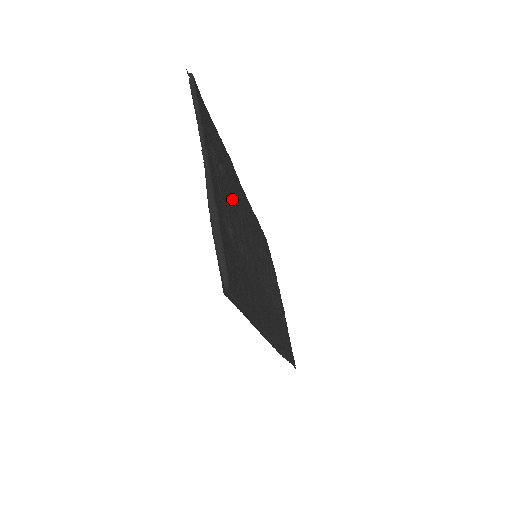
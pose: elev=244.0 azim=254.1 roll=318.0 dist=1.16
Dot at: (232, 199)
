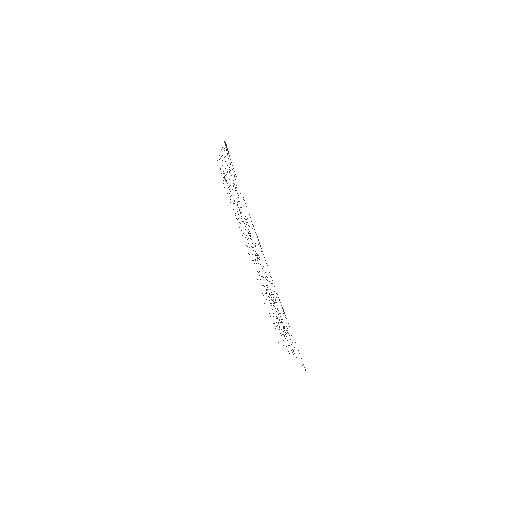
Dot at: occluded
